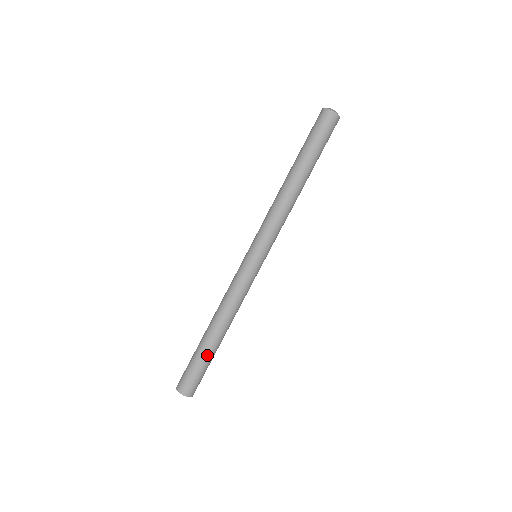
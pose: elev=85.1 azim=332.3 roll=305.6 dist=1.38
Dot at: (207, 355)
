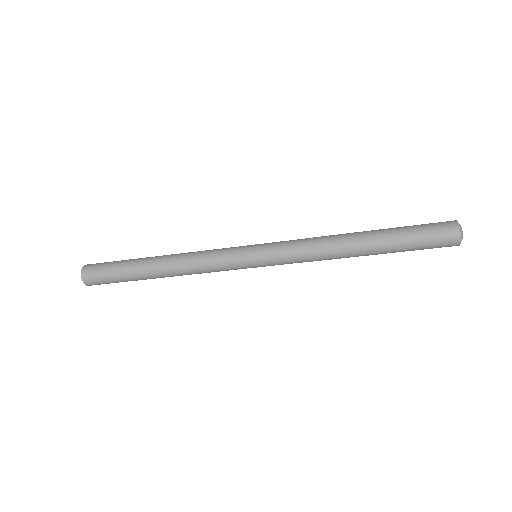
Dot at: occluded
